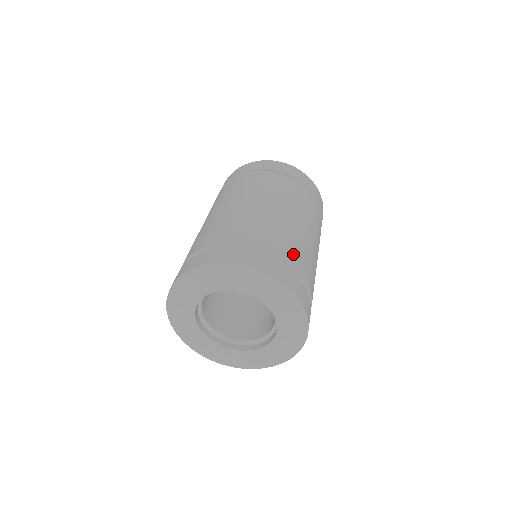
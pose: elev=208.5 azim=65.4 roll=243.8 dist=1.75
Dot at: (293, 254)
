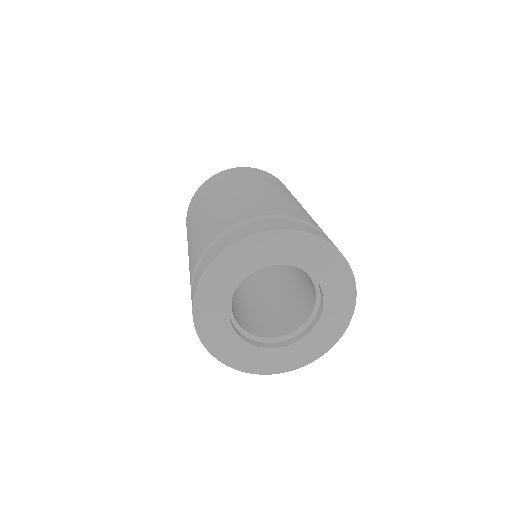
Dot at: occluded
